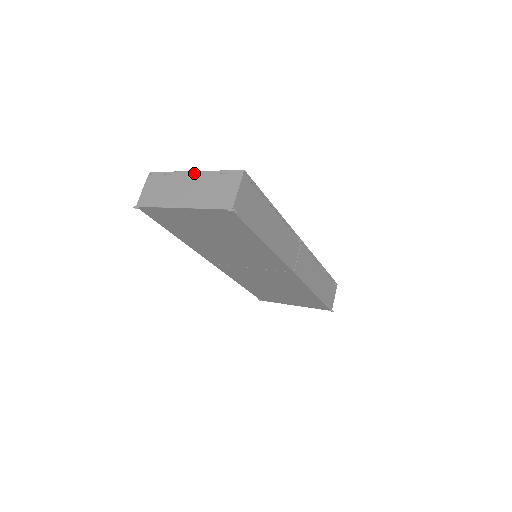
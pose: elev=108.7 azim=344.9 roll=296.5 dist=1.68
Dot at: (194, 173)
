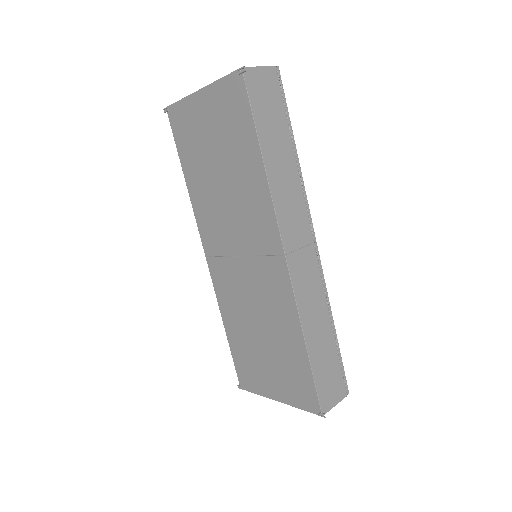
Dot at: occluded
